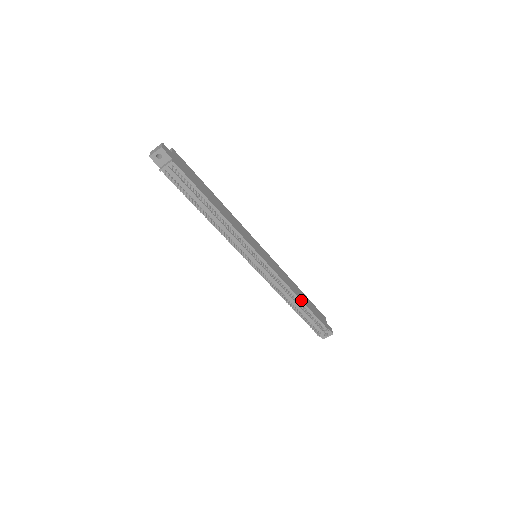
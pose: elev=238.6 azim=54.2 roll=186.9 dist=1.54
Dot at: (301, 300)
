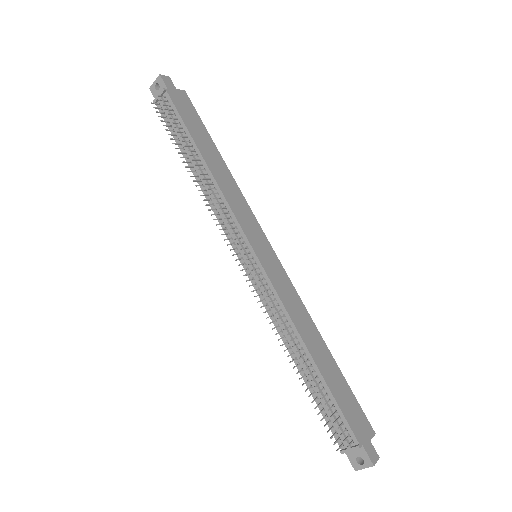
Dot at: (311, 356)
